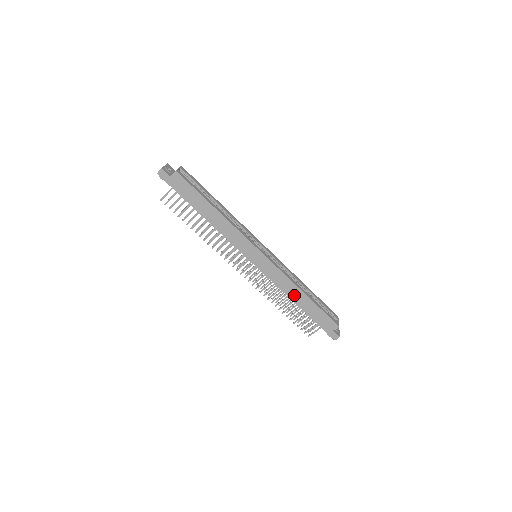
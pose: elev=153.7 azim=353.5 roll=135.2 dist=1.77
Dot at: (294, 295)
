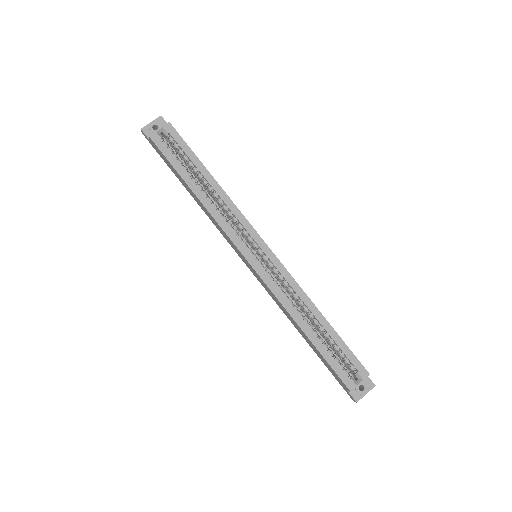
Dot at: (294, 324)
